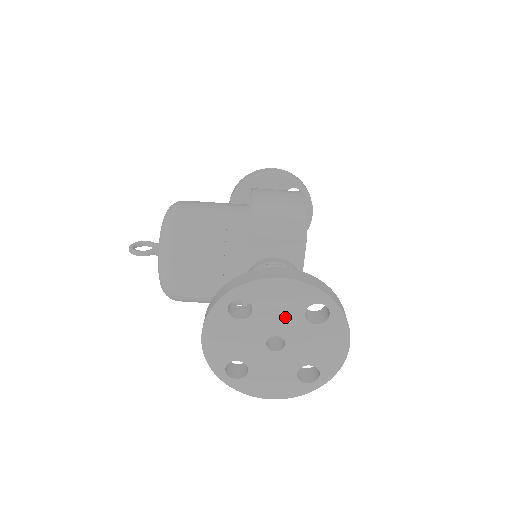
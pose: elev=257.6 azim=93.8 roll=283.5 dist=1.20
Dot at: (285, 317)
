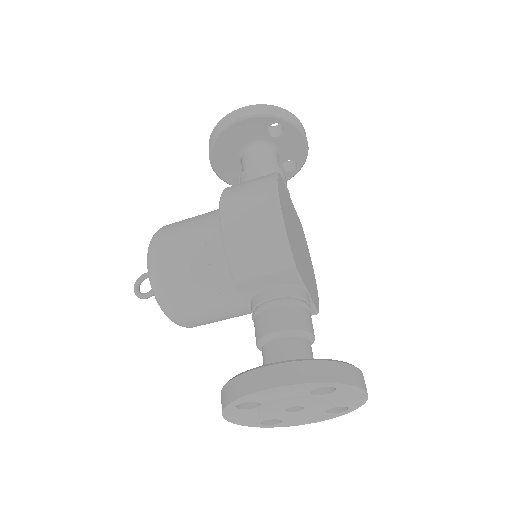
Dot at: (293, 400)
